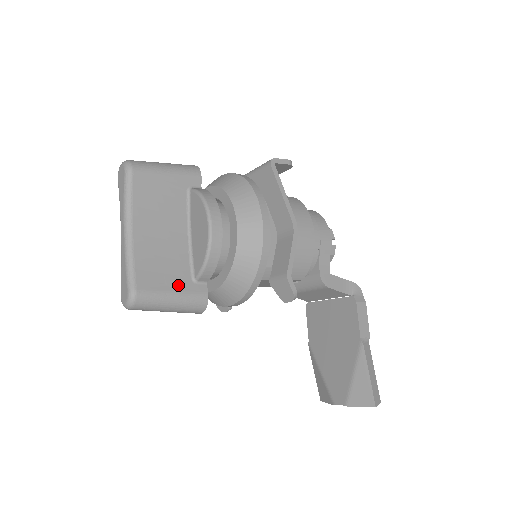
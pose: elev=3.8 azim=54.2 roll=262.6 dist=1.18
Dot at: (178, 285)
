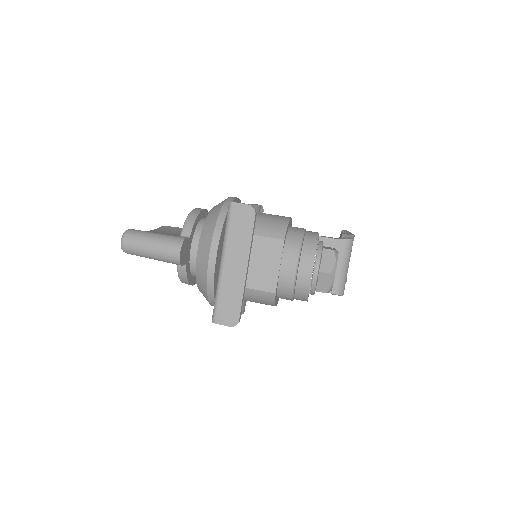
Dot at: occluded
